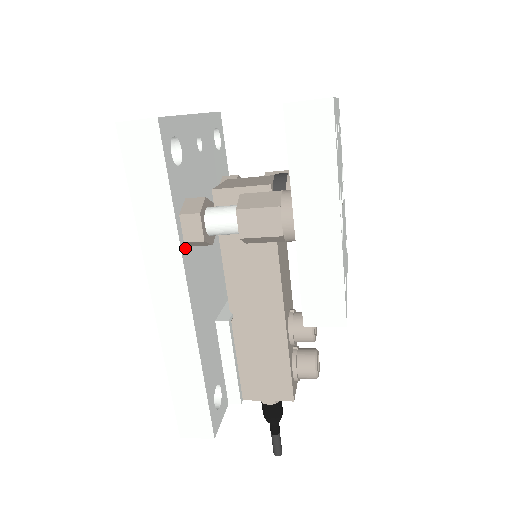
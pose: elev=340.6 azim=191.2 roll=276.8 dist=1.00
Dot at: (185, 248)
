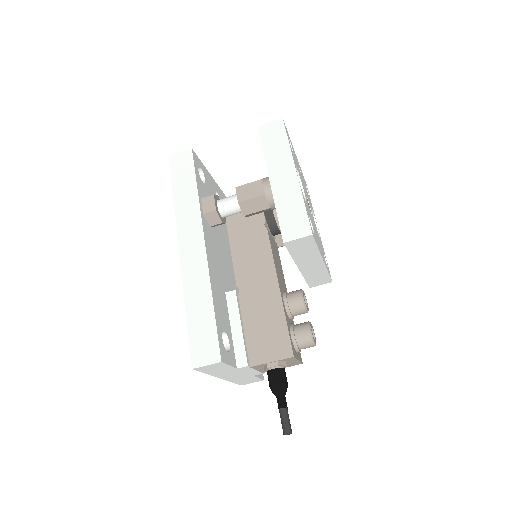
Dot at: (204, 218)
